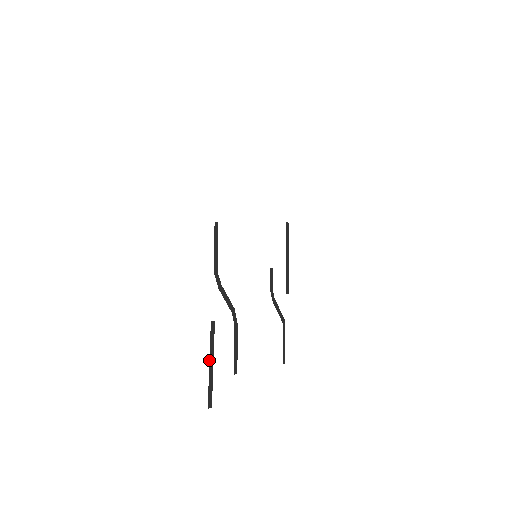
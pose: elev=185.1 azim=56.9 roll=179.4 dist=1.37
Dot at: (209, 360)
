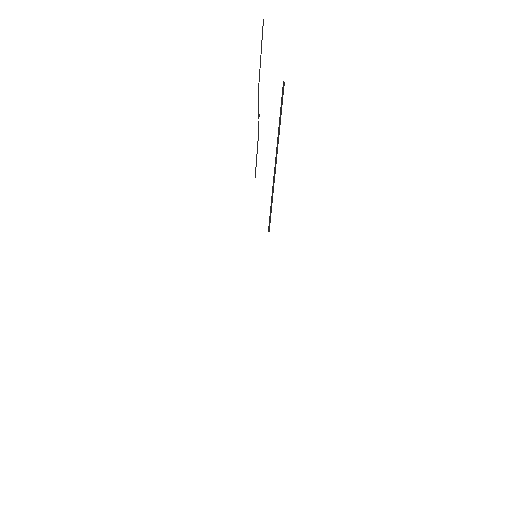
Dot at: occluded
